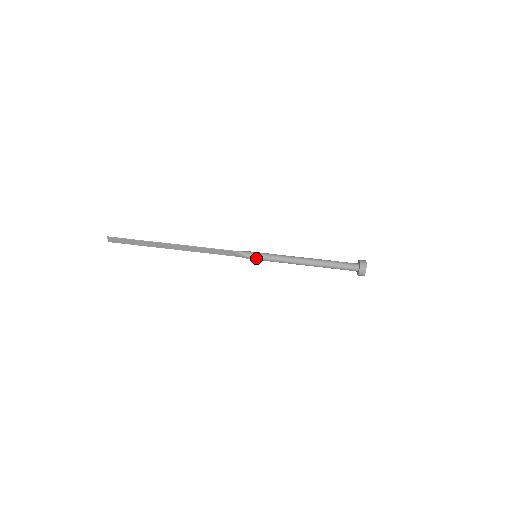
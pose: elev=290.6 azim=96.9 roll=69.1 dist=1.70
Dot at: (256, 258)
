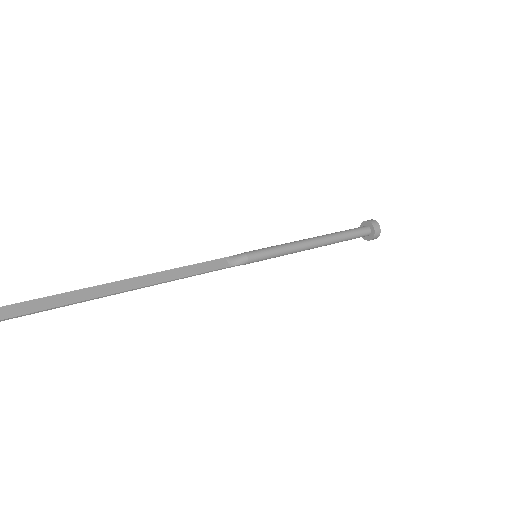
Dot at: (258, 252)
